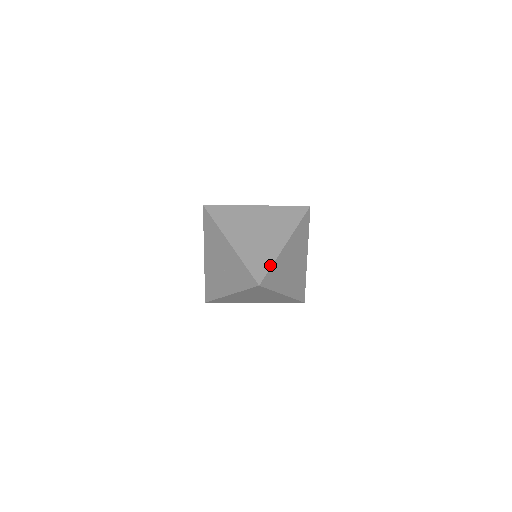
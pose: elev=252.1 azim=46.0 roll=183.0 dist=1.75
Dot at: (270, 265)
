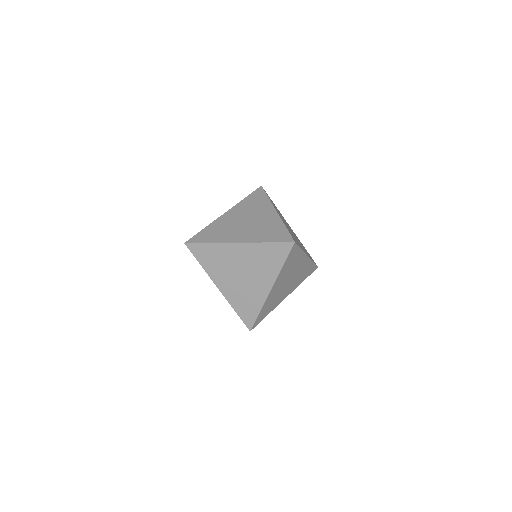
Dot at: (284, 228)
